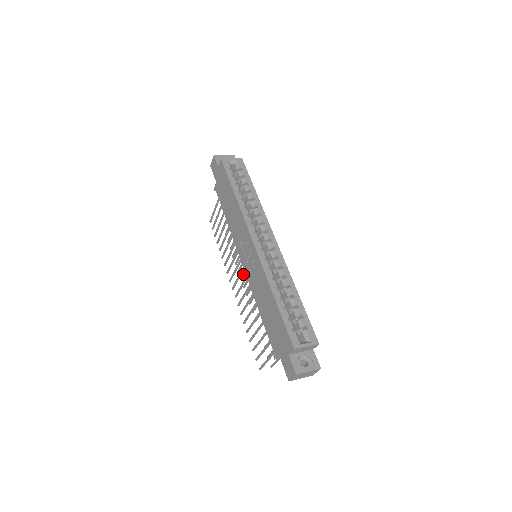
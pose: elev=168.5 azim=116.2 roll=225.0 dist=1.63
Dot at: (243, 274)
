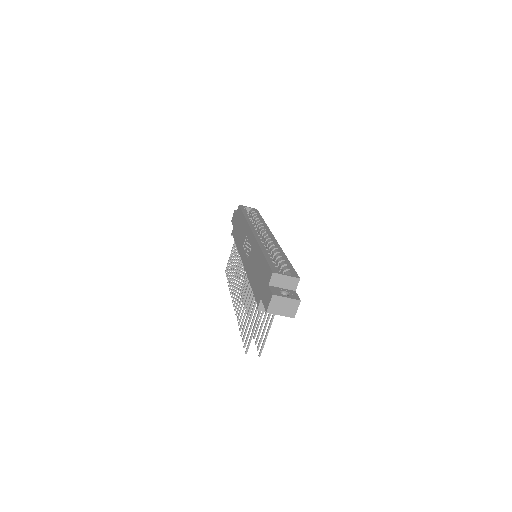
Dot at: occluded
